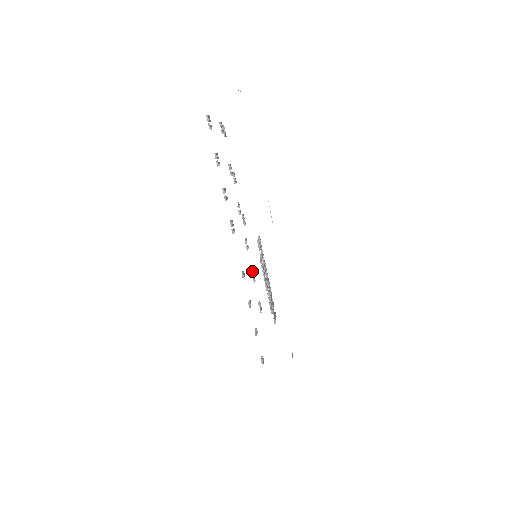
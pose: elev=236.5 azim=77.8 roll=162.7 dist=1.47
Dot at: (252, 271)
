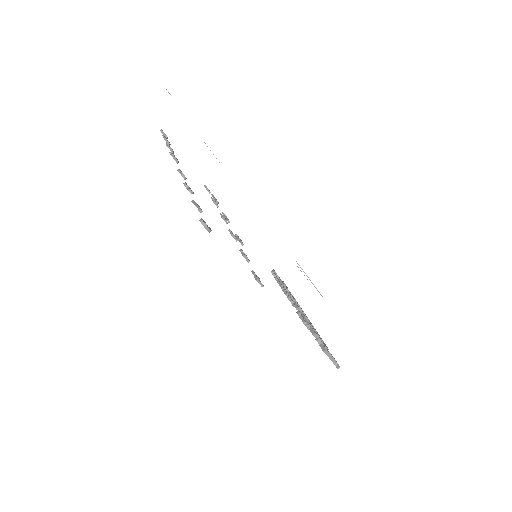
Dot at: occluded
